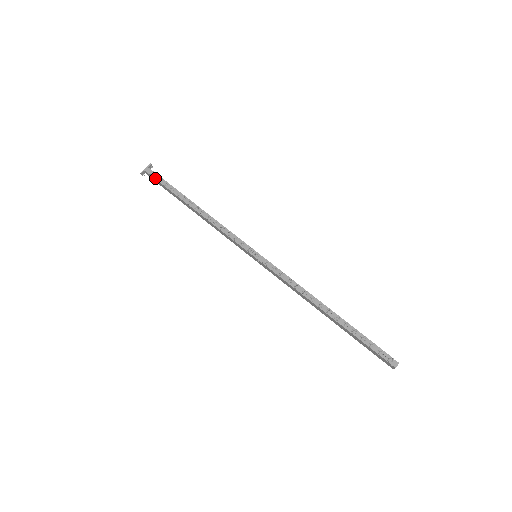
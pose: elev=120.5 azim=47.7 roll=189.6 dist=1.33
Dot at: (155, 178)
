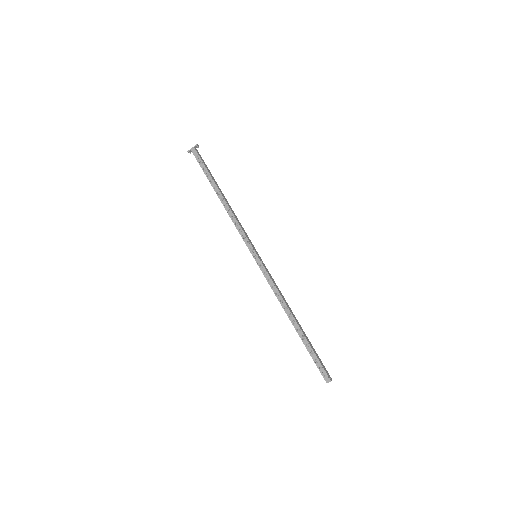
Dot at: (197, 160)
